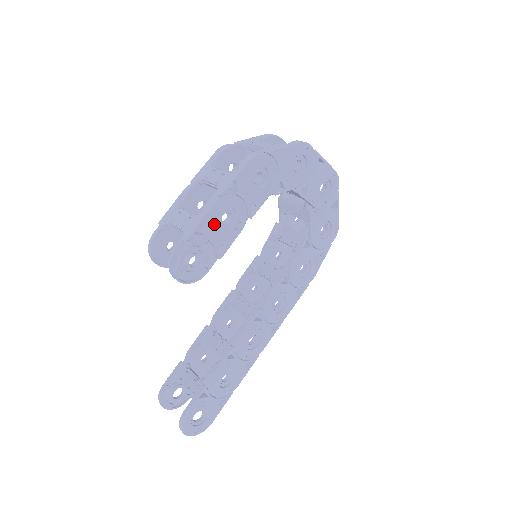
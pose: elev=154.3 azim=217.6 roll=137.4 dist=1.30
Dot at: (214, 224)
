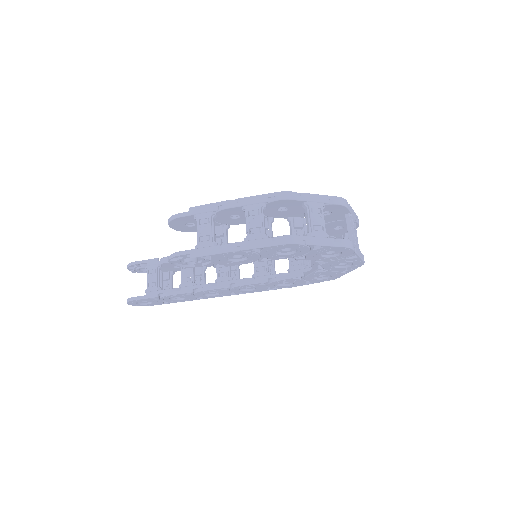
Dot at: (223, 258)
